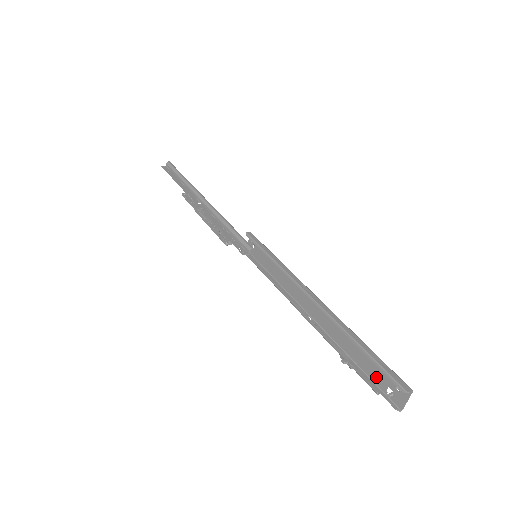
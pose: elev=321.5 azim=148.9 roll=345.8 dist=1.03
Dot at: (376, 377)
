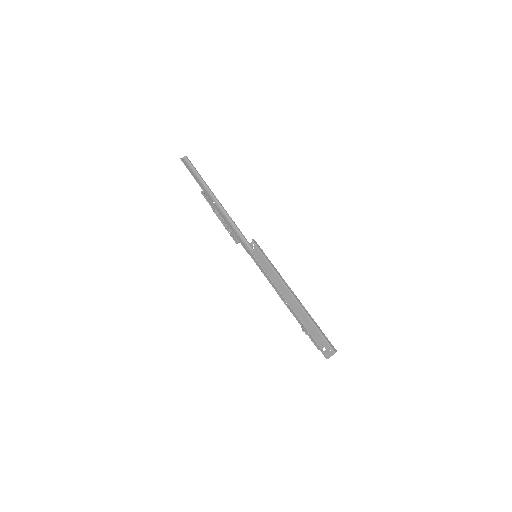
Dot at: (319, 341)
